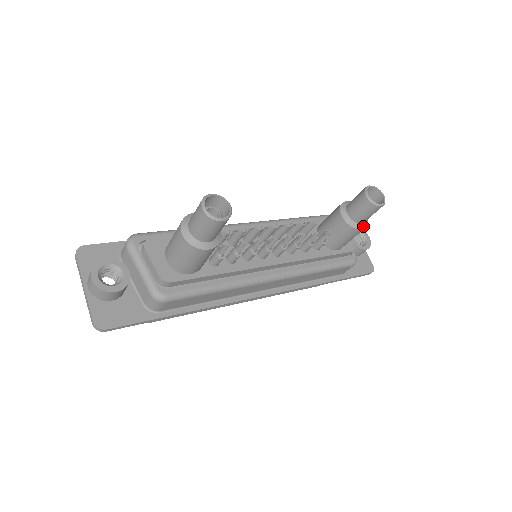
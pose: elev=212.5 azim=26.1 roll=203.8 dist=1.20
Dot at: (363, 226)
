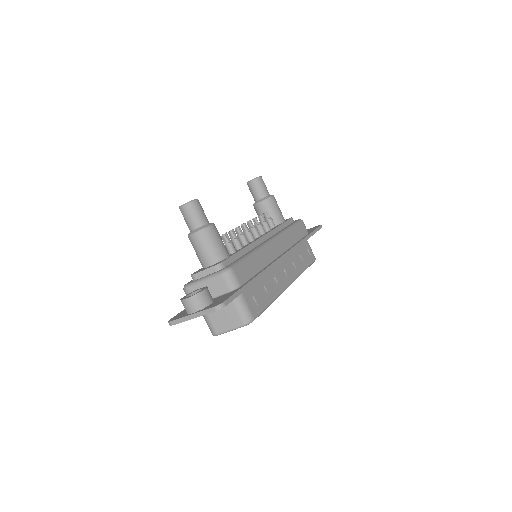
Dot at: (271, 195)
